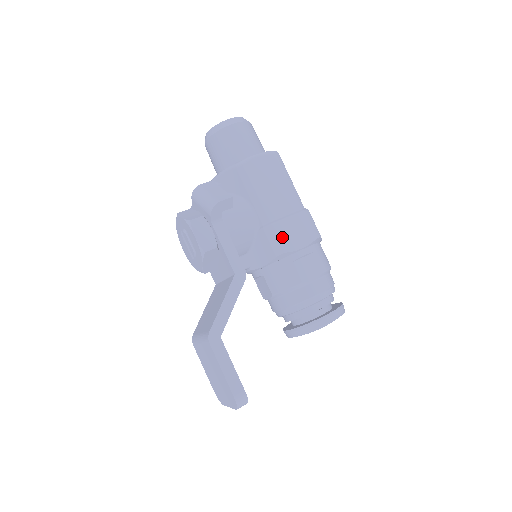
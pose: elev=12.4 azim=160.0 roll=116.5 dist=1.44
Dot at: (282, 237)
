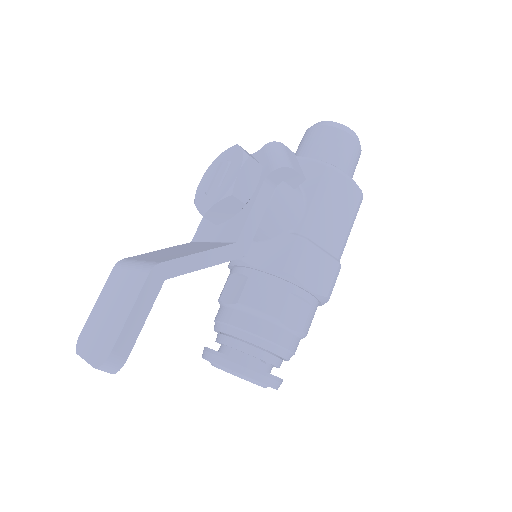
Dot at: (305, 261)
